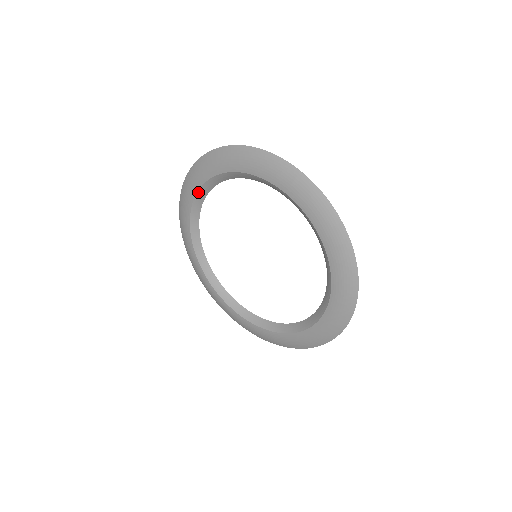
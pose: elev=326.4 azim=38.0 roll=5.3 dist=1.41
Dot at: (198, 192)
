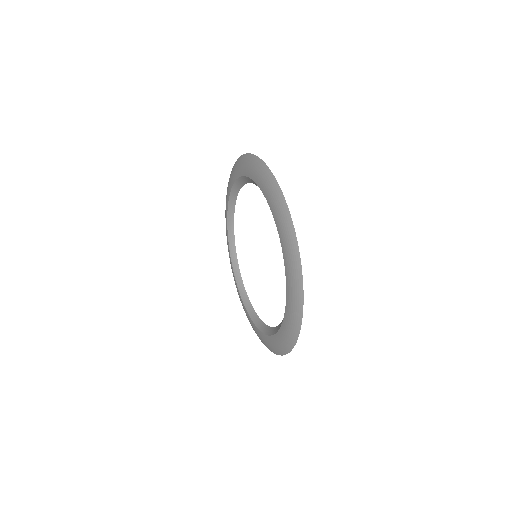
Dot at: (240, 177)
